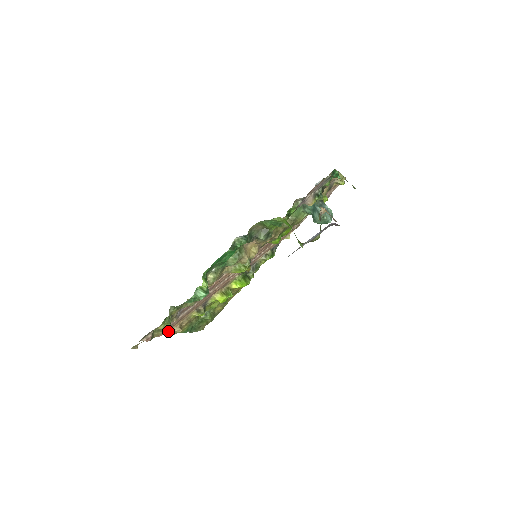
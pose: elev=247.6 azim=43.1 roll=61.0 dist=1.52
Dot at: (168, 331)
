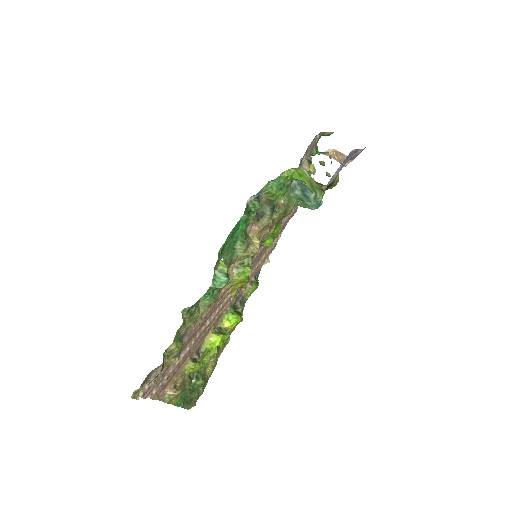
Dot at: (161, 396)
